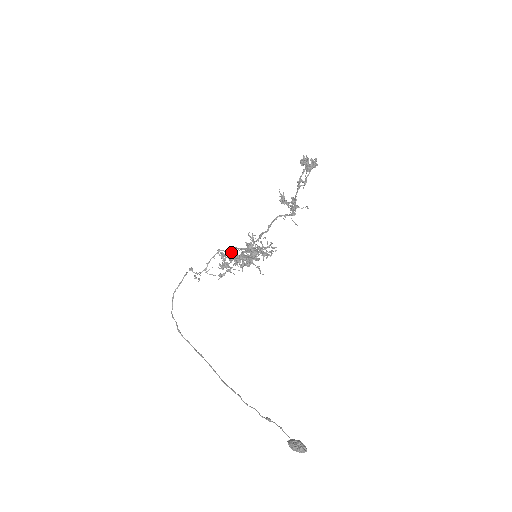
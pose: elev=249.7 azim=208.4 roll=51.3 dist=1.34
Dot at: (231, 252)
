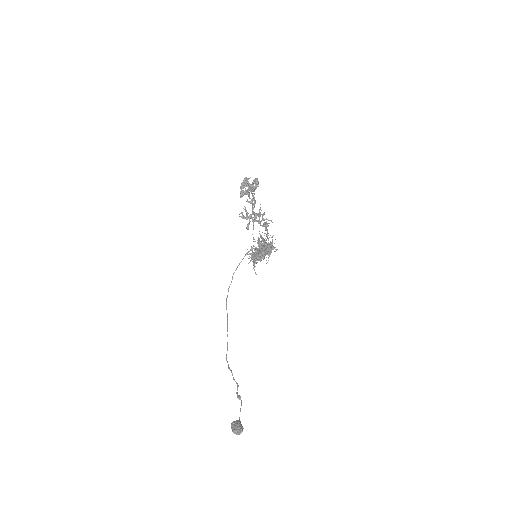
Dot at: occluded
